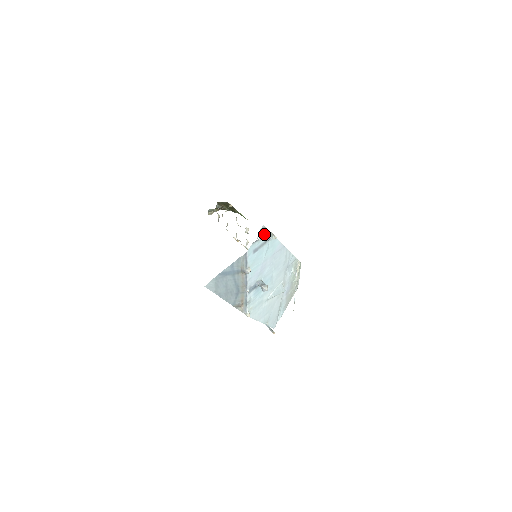
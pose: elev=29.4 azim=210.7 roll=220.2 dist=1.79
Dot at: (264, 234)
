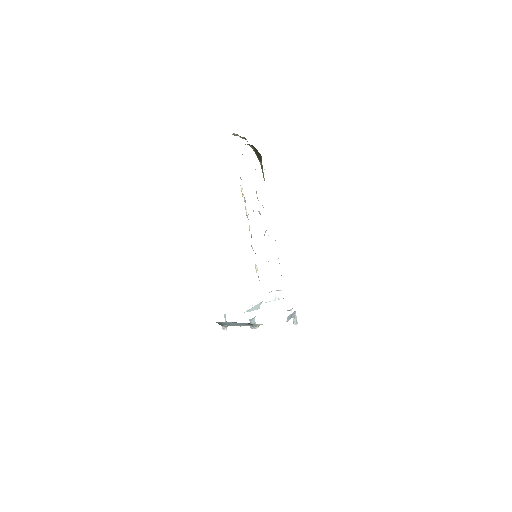
Dot at: (291, 317)
